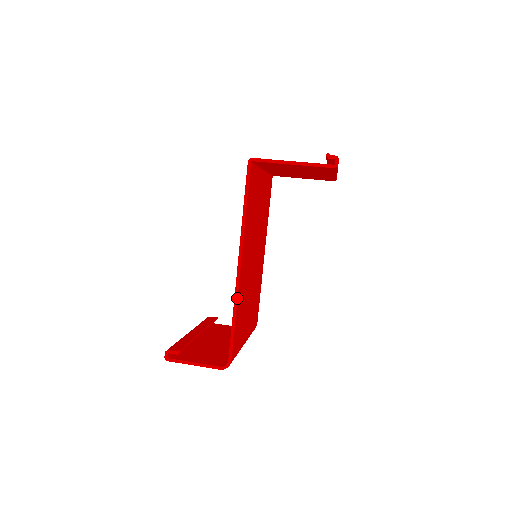
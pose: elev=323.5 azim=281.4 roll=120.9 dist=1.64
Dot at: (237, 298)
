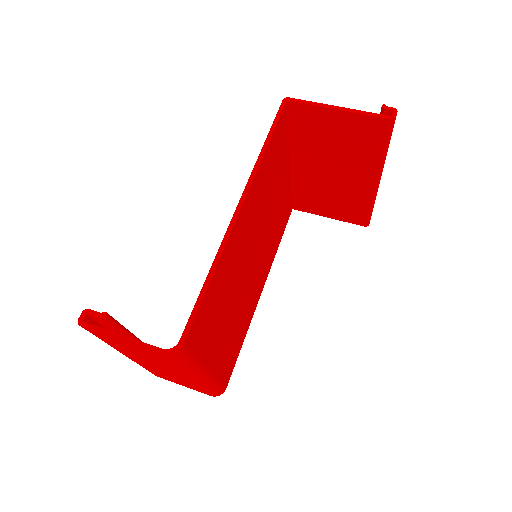
Dot at: (223, 249)
